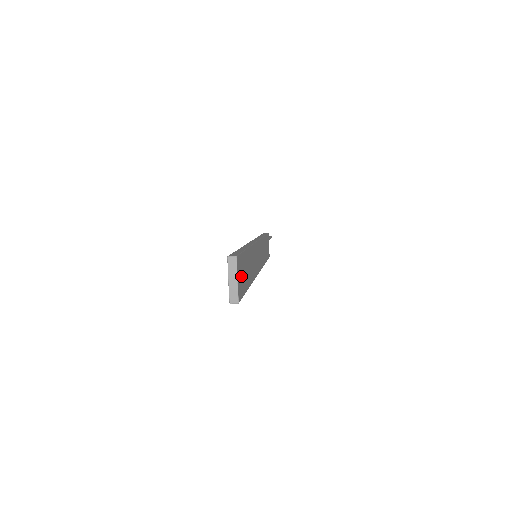
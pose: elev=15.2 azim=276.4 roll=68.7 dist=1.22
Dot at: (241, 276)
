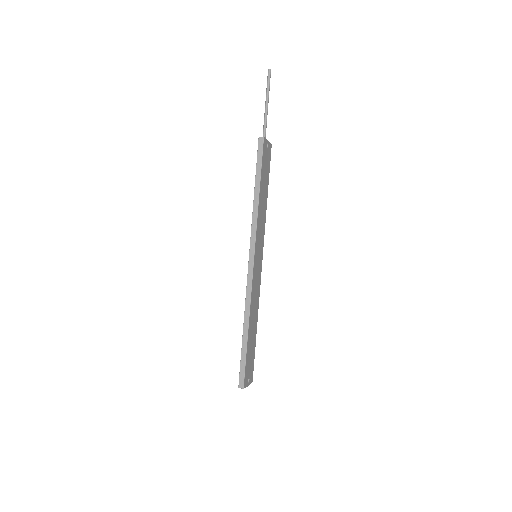
Dot at: (249, 370)
